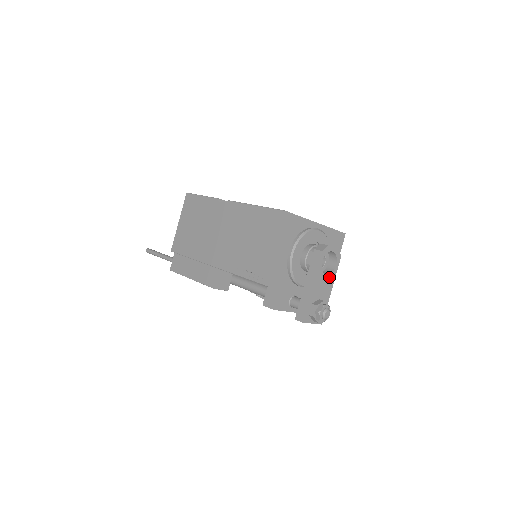
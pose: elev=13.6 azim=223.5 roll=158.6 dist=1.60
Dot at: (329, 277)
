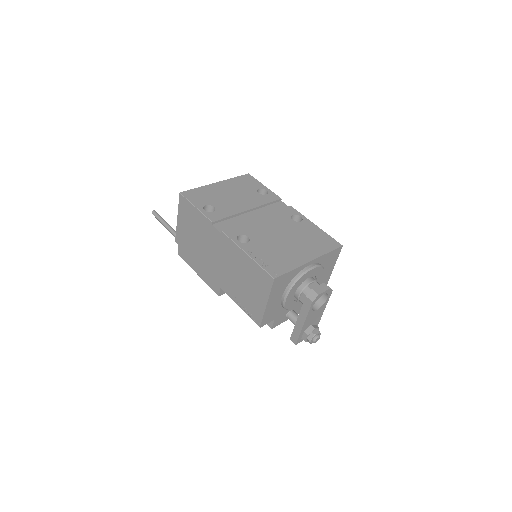
Dot at: (320, 308)
